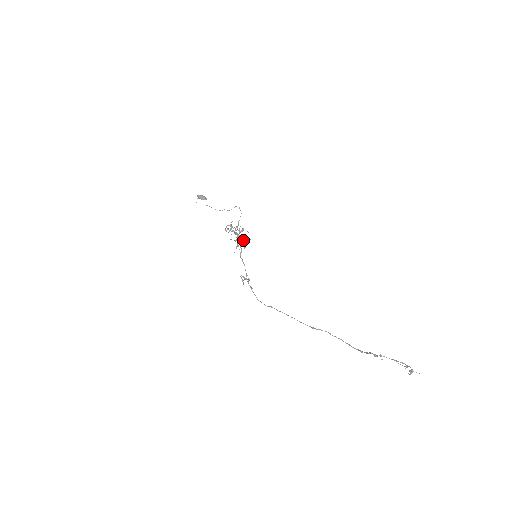
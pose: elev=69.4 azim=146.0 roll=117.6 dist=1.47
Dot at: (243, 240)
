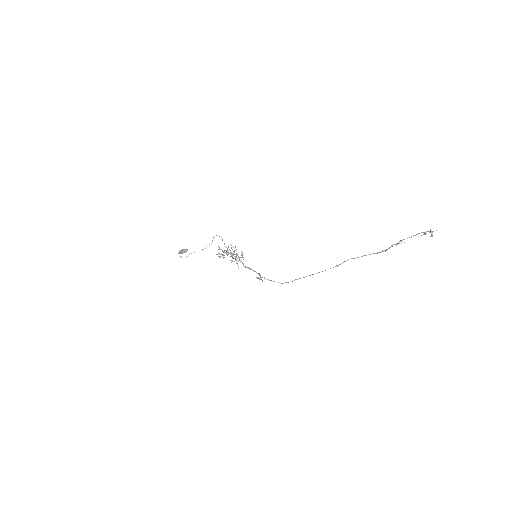
Dot at: (238, 256)
